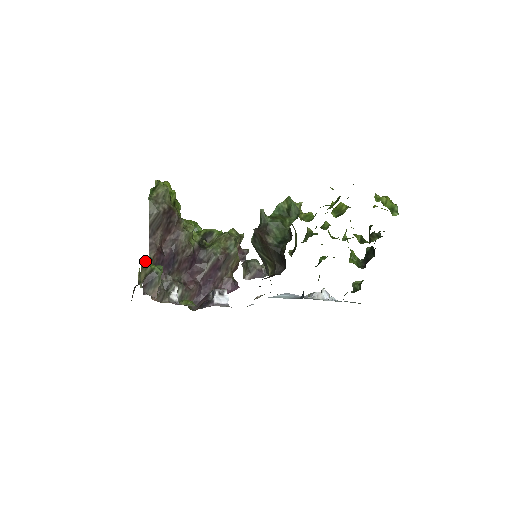
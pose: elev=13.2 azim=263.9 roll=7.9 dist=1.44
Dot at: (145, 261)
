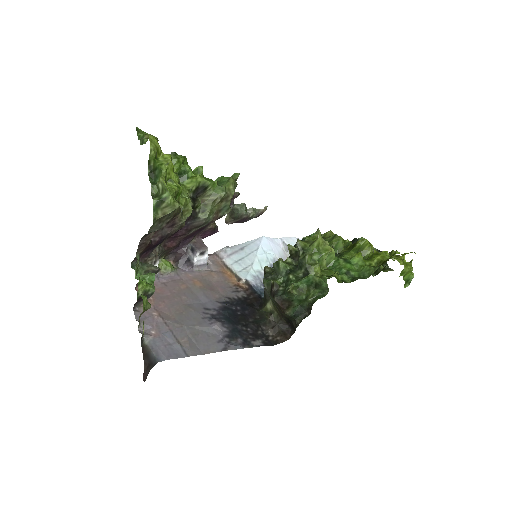
Dot at: (146, 305)
